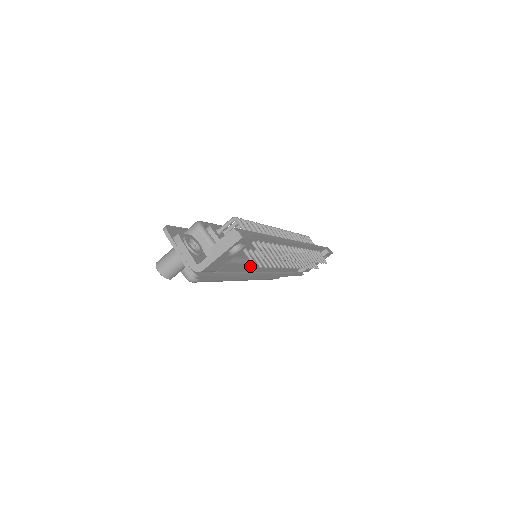
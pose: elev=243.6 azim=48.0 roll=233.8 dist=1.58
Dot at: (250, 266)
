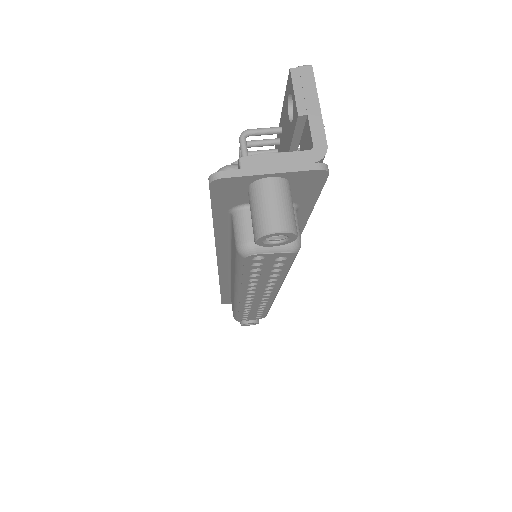
Dot at: occluded
